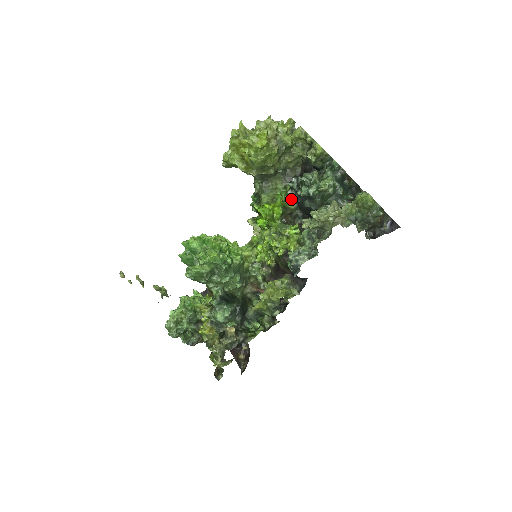
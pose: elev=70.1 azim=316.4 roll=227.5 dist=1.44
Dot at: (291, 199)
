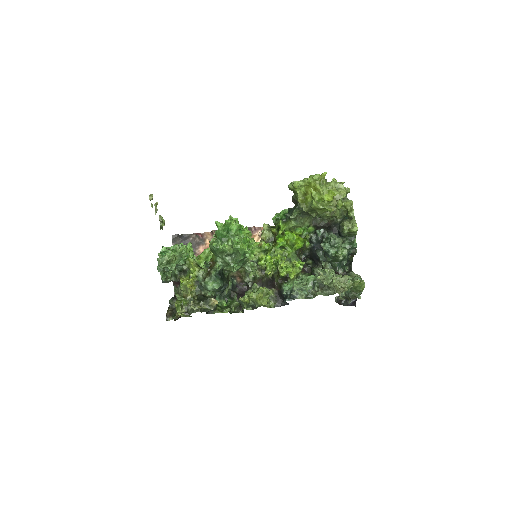
Dot at: (310, 241)
